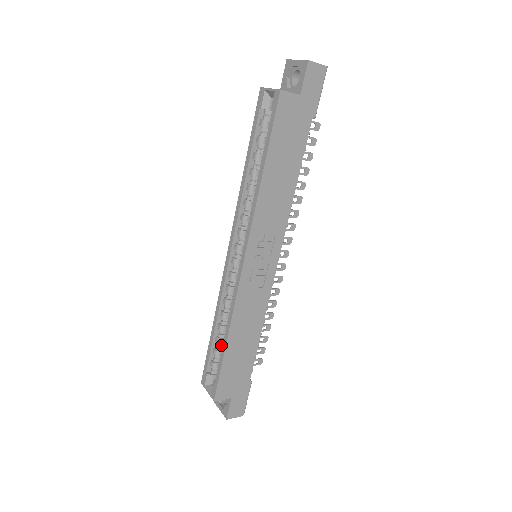
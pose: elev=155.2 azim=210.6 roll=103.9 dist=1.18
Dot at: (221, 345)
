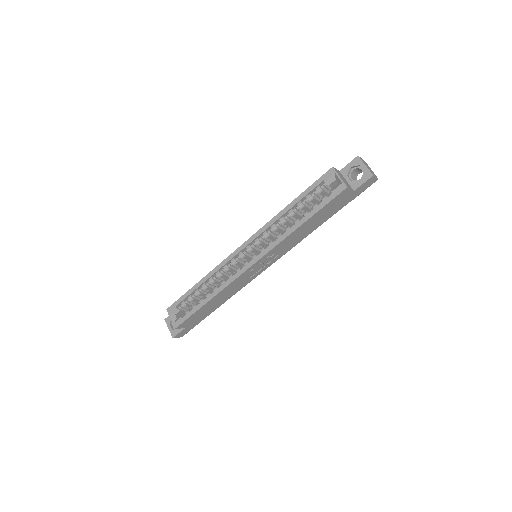
Dot at: occluded
